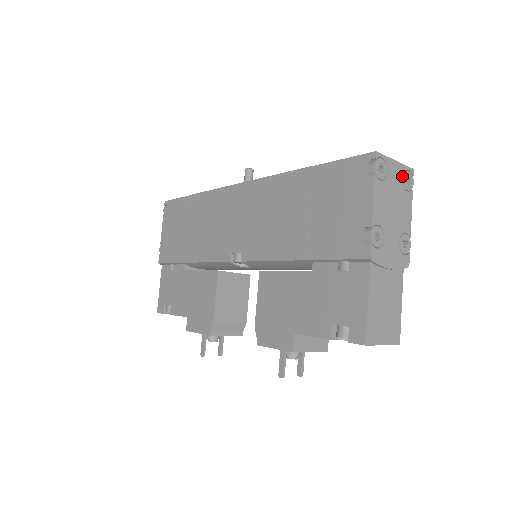
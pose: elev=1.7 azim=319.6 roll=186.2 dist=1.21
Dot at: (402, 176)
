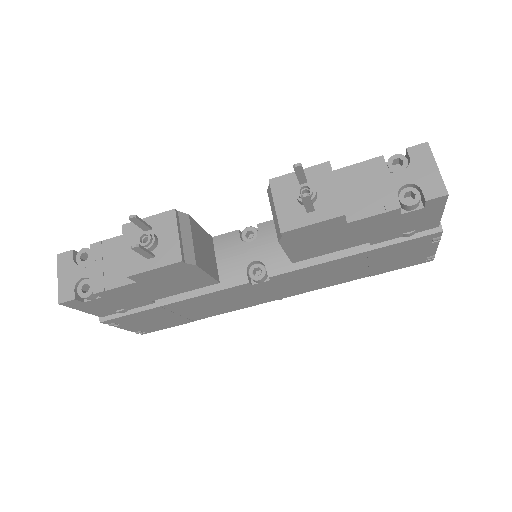
Dot at: occluded
